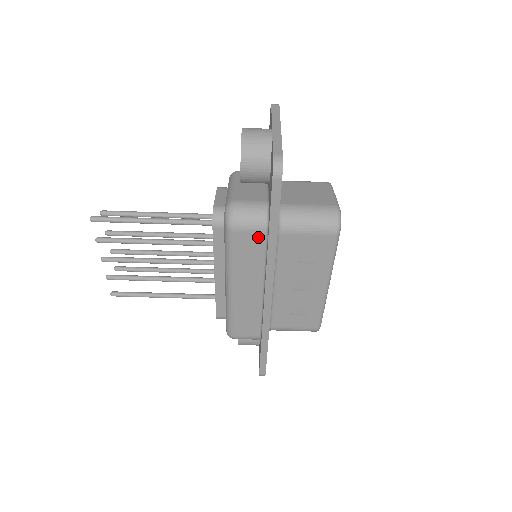
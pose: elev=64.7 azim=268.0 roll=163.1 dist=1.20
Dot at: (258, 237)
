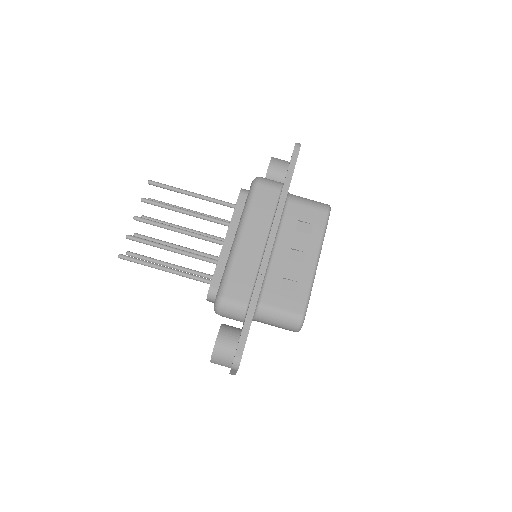
Dot at: (274, 193)
